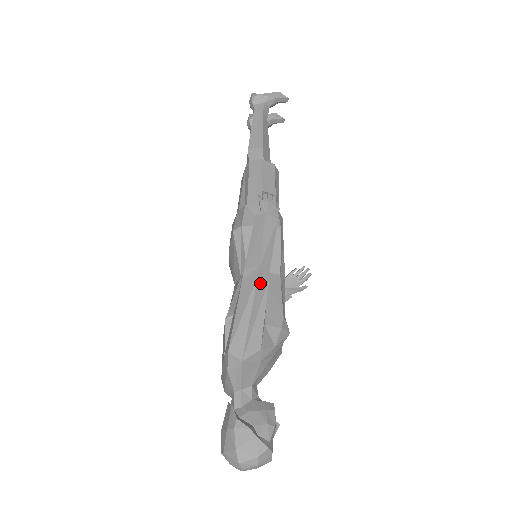
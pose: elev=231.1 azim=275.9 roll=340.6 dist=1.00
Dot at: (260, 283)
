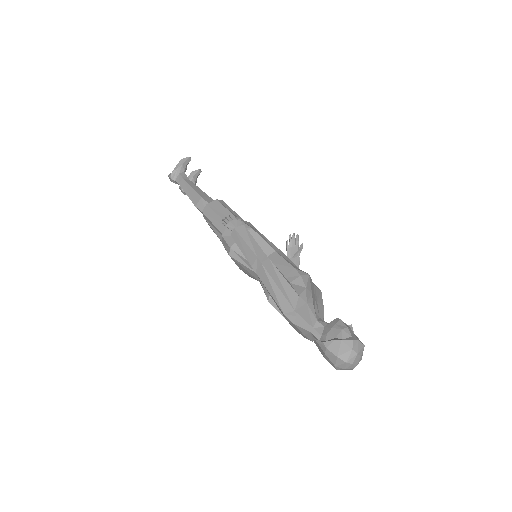
Dot at: (266, 265)
